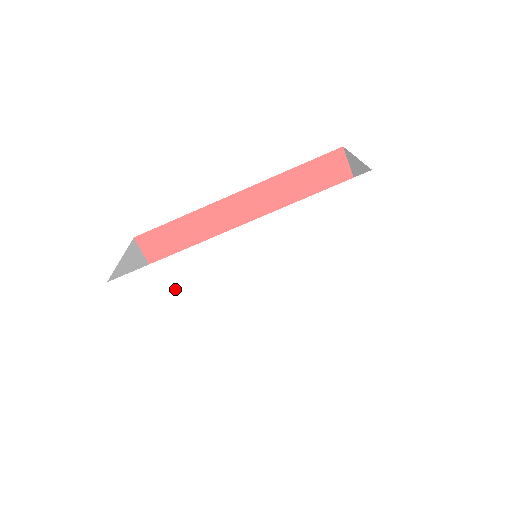
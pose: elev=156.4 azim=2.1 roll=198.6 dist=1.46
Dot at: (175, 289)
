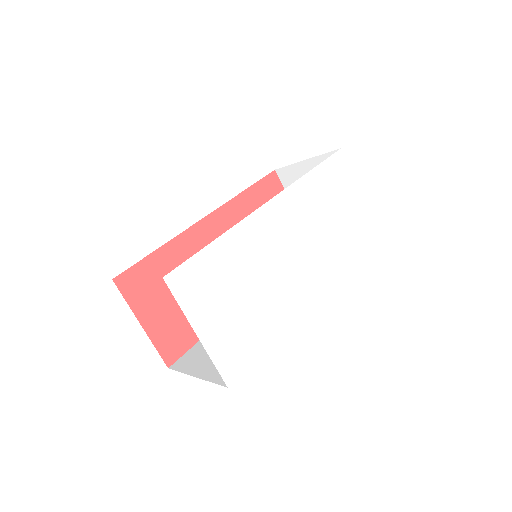
Dot at: (228, 274)
